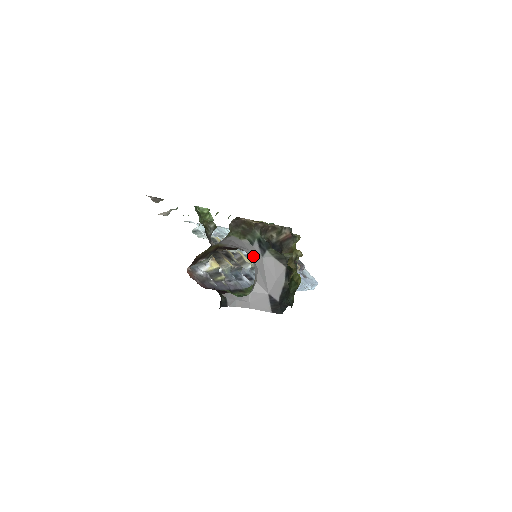
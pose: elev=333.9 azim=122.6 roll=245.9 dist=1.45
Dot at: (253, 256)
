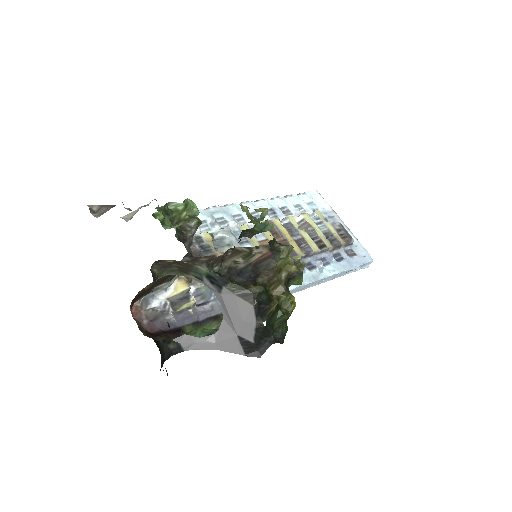
Dot at: (211, 289)
